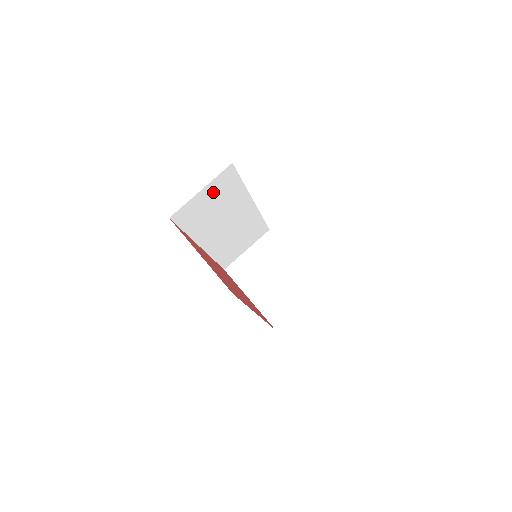
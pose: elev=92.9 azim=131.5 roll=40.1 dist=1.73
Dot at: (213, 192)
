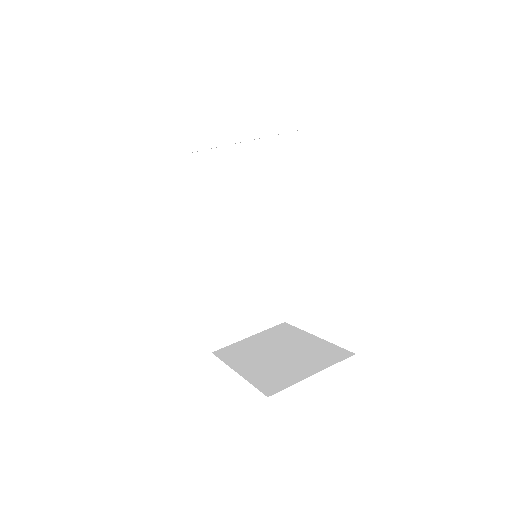
Dot at: (220, 168)
